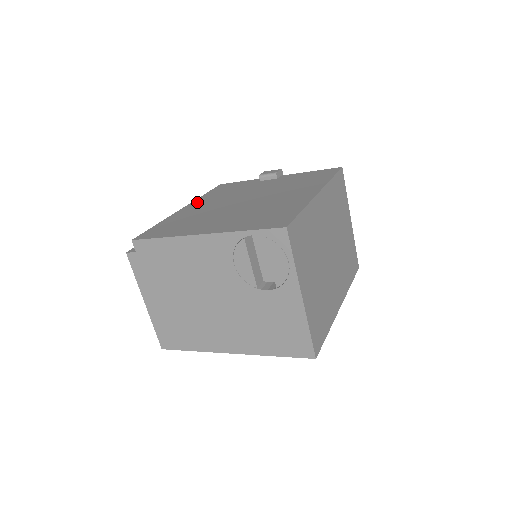
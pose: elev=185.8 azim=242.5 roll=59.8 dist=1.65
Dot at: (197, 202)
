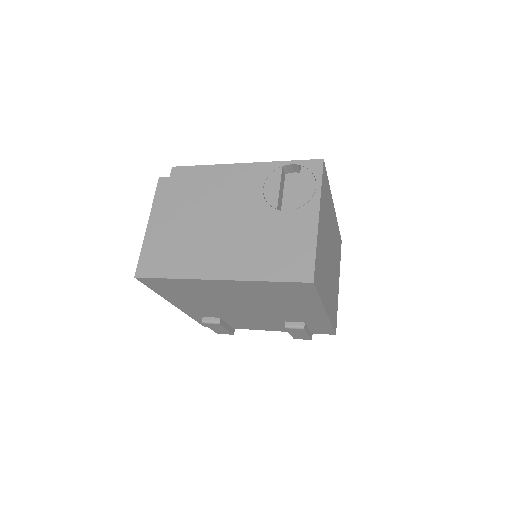
Dot at: occluded
